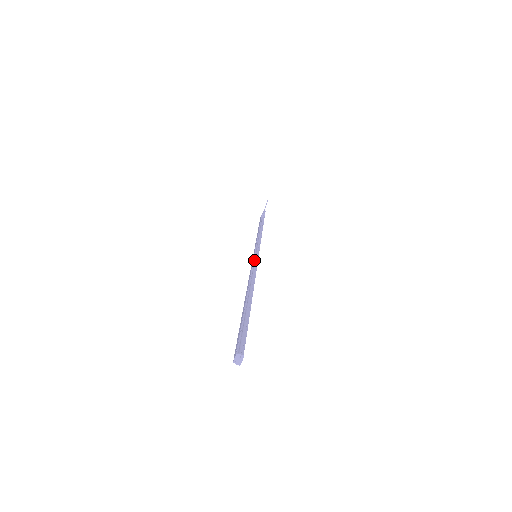
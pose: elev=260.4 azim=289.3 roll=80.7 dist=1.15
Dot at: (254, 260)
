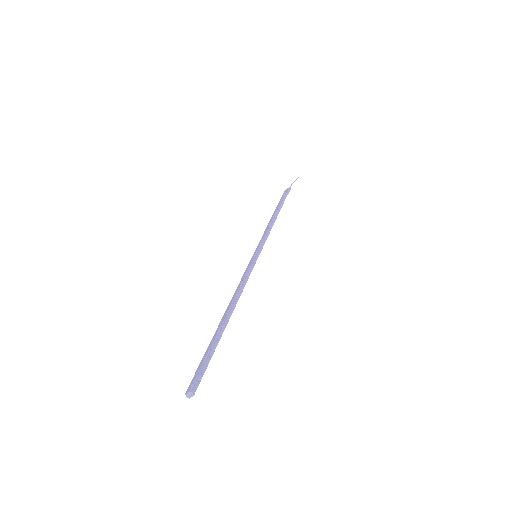
Dot at: (251, 264)
